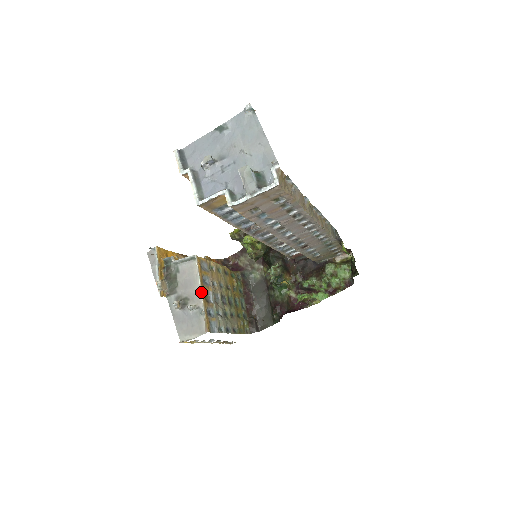
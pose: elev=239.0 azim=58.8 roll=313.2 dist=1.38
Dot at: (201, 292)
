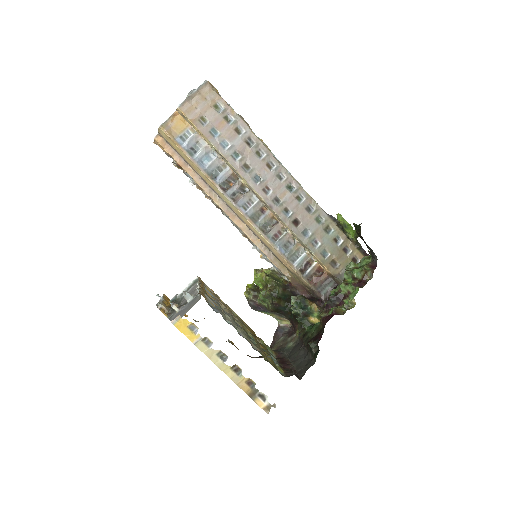
Dot at: (199, 284)
